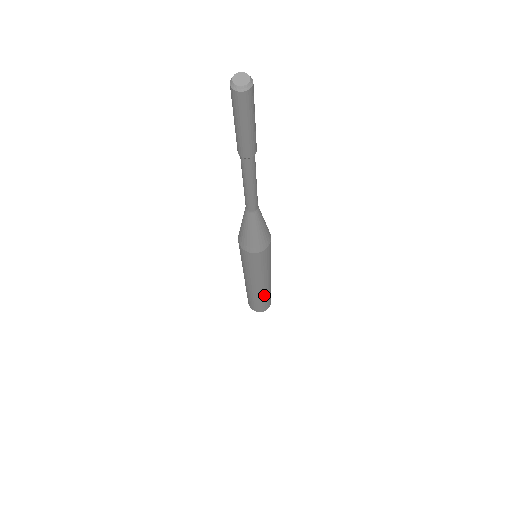
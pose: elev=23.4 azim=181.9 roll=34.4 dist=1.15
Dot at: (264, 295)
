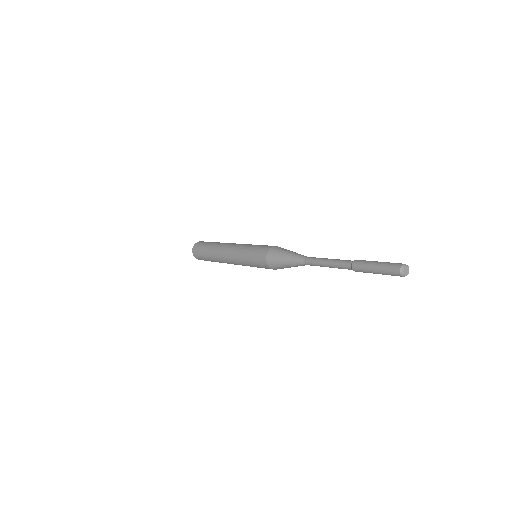
Dot at: occluded
